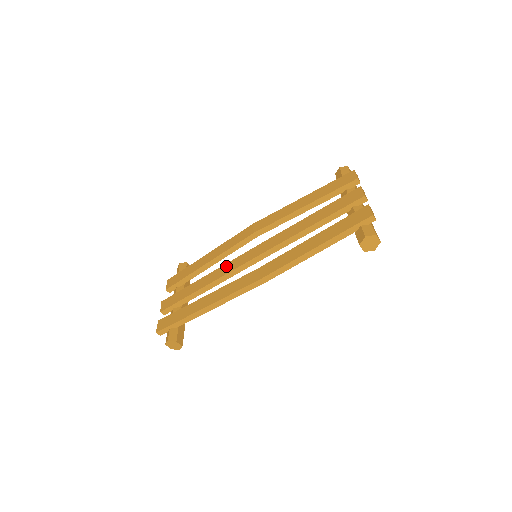
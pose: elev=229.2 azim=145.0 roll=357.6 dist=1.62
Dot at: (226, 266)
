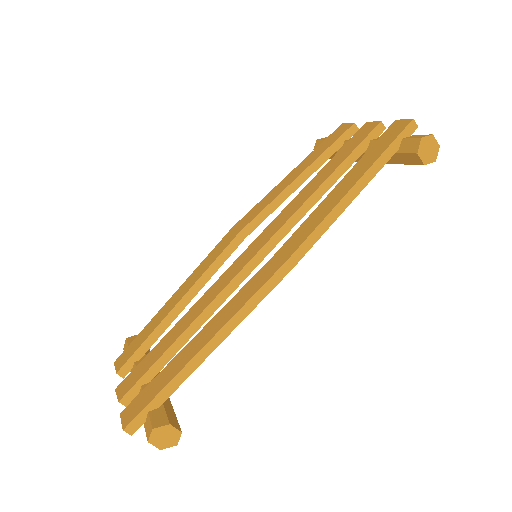
Dot at: (214, 286)
